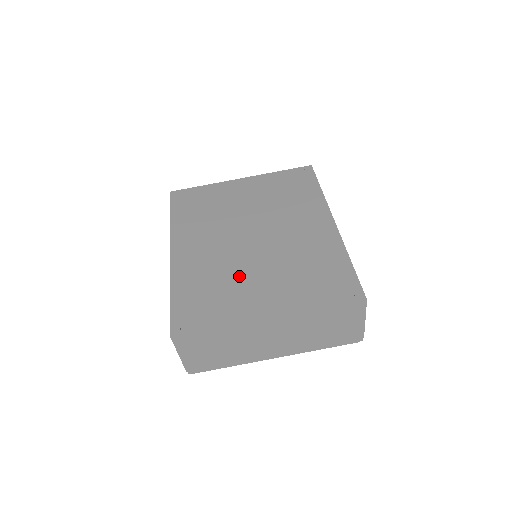
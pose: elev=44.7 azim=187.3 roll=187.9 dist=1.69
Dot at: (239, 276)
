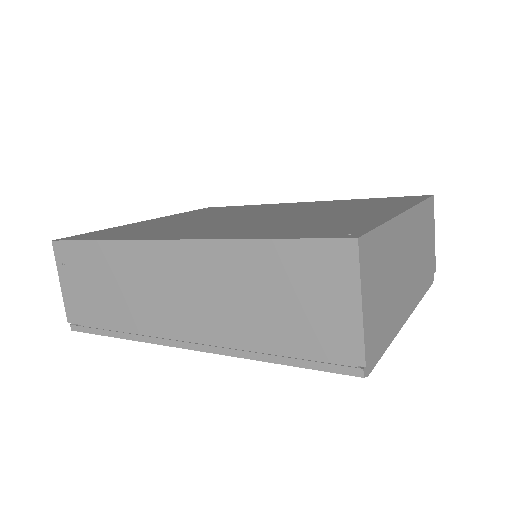
Dot at: (306, 218)
